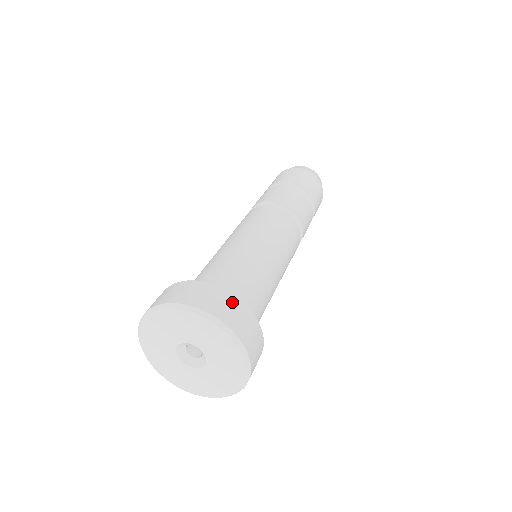
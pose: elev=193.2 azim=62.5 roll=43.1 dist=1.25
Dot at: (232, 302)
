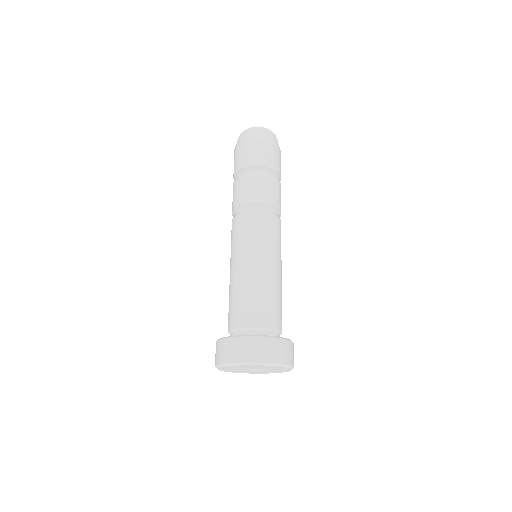
Dot at: (279, 344)
